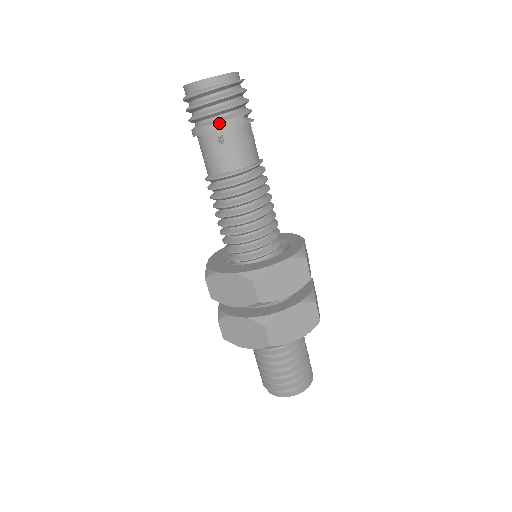
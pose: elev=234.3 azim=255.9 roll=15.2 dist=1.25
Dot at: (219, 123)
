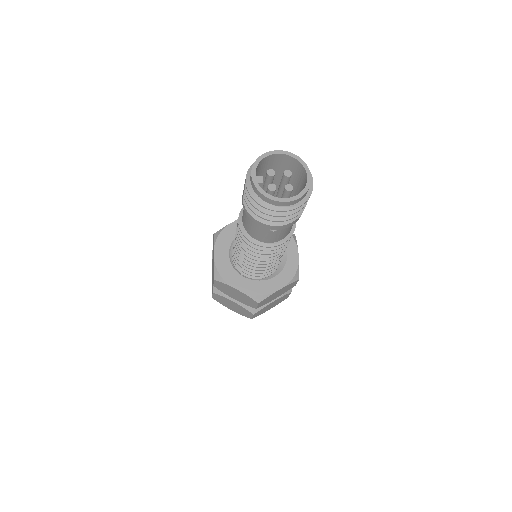
Dot at: (278, 226)
